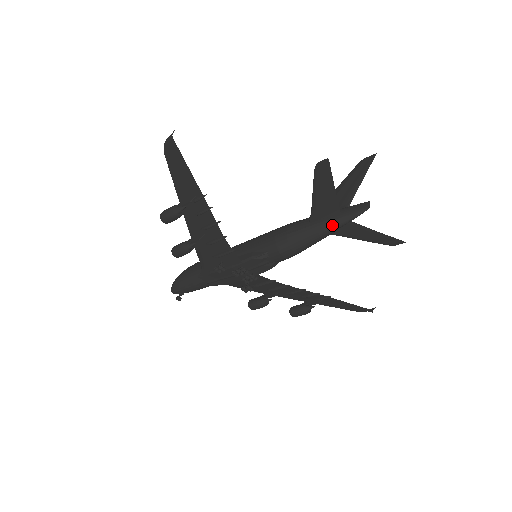
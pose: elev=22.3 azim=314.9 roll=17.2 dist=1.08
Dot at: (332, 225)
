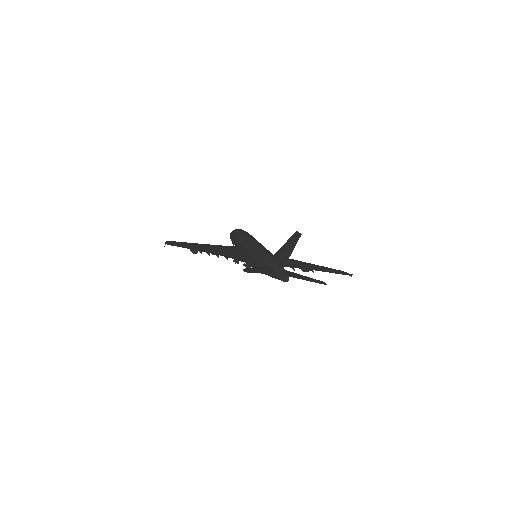
Dot at: occluded
